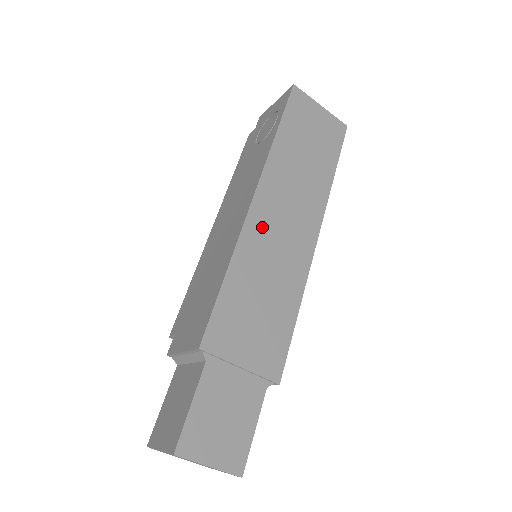
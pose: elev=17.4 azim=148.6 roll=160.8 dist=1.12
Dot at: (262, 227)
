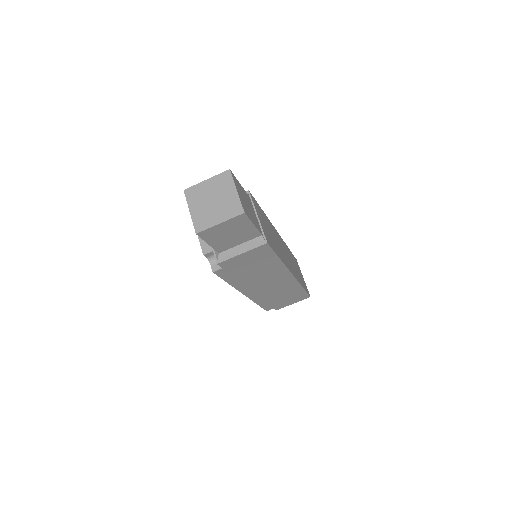
Dot at: (277, 236)
